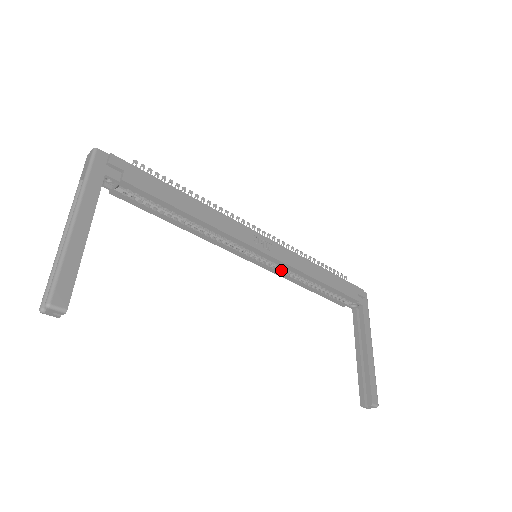
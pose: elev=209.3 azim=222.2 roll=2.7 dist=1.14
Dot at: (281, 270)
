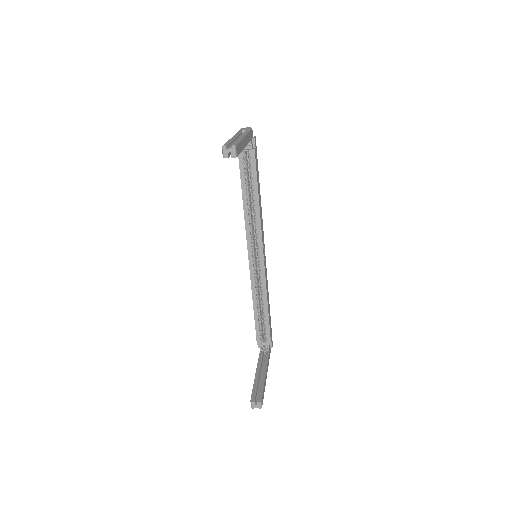
Dot at: (256, 279)
